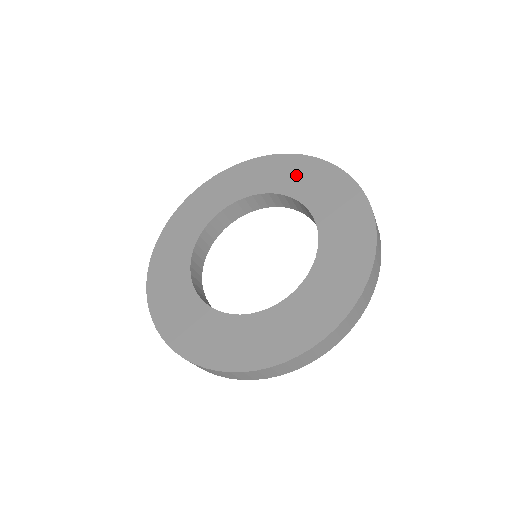
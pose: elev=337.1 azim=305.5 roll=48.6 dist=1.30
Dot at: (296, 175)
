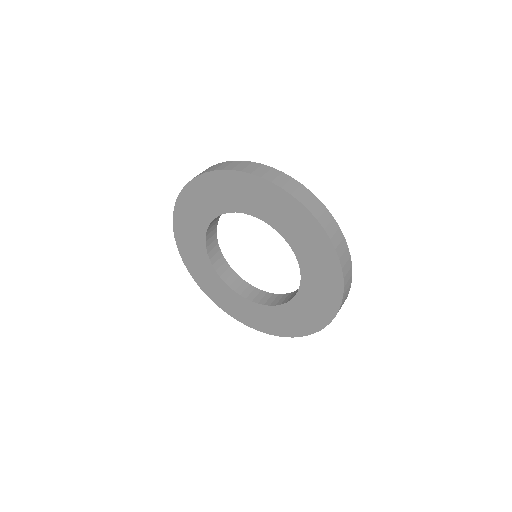
Dot at: (269, 204)
